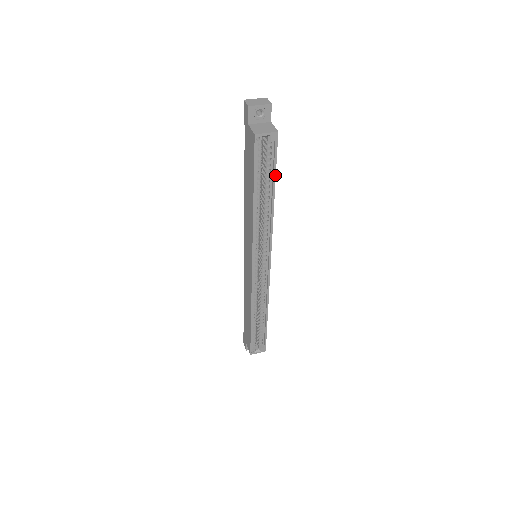
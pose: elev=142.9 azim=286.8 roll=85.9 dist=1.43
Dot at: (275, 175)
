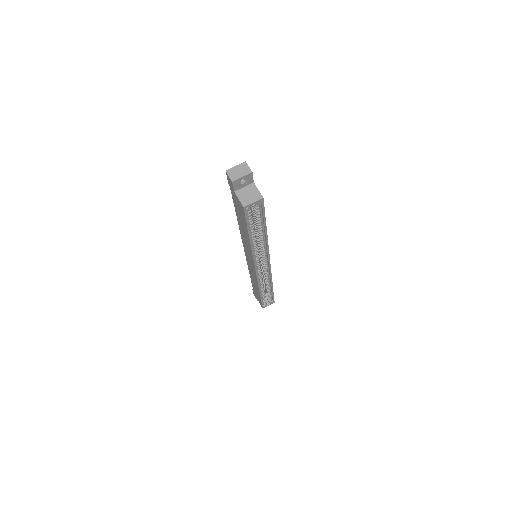
Dot at: (265, 220)
